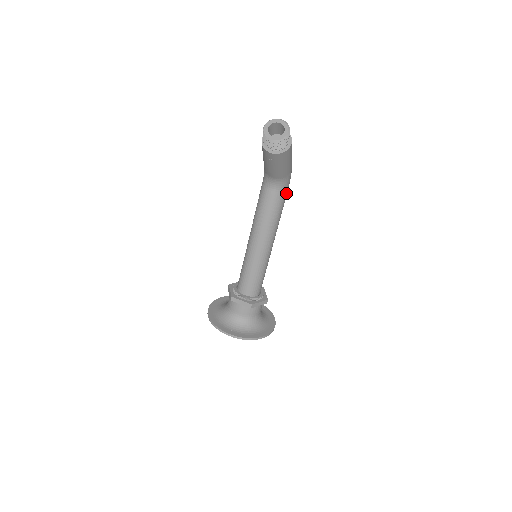
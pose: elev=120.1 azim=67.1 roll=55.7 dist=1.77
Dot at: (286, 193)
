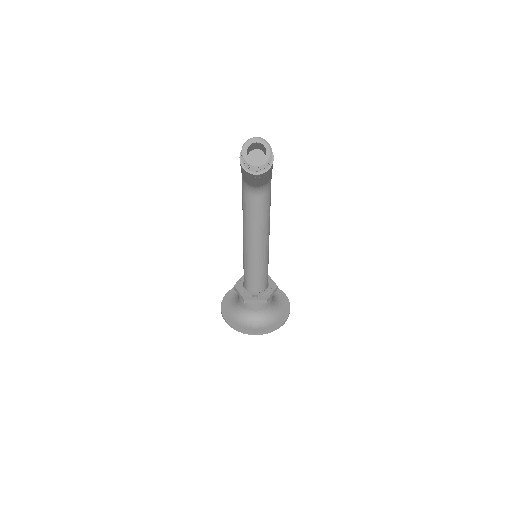
Dot at: (270, 191)
